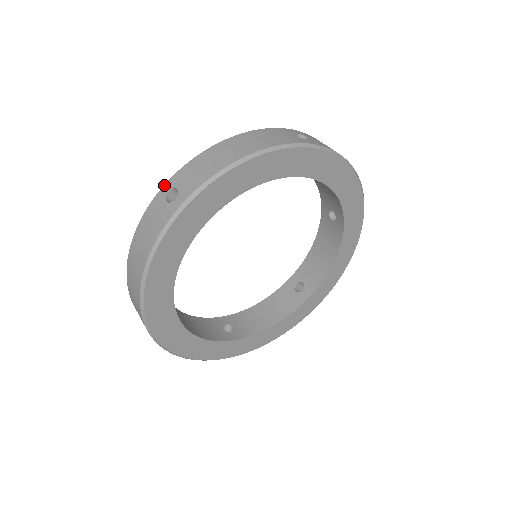
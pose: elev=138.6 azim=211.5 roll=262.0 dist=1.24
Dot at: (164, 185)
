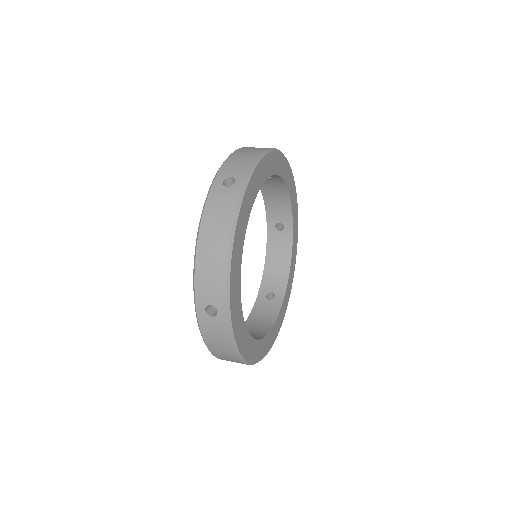
Dot at: (214, 180)
